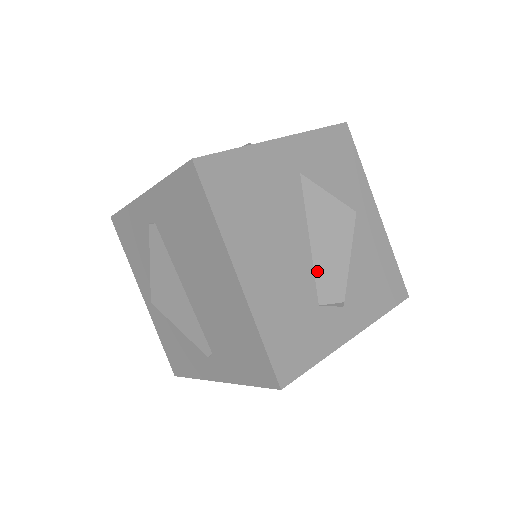
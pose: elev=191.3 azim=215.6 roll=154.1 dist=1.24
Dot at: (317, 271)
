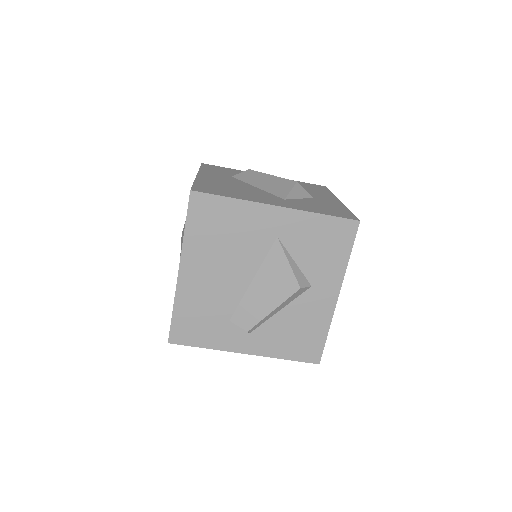
Dot at: (243, 302)
